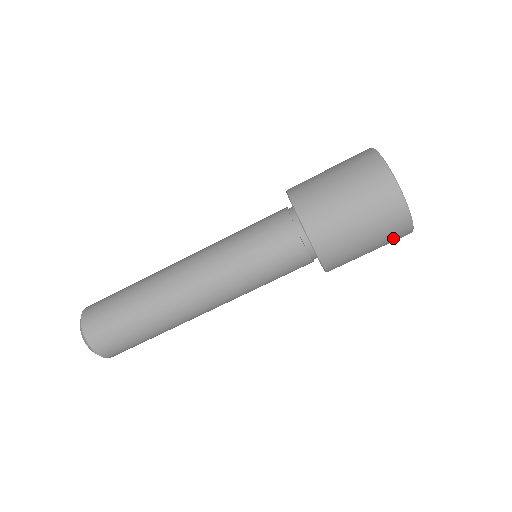
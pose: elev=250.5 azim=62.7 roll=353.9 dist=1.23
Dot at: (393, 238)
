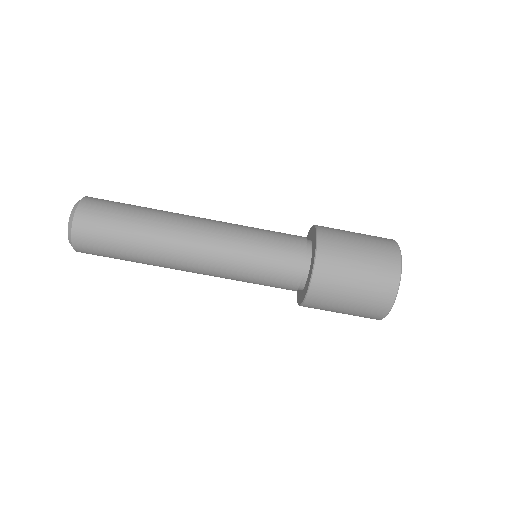
Dot at: (379, 287)
